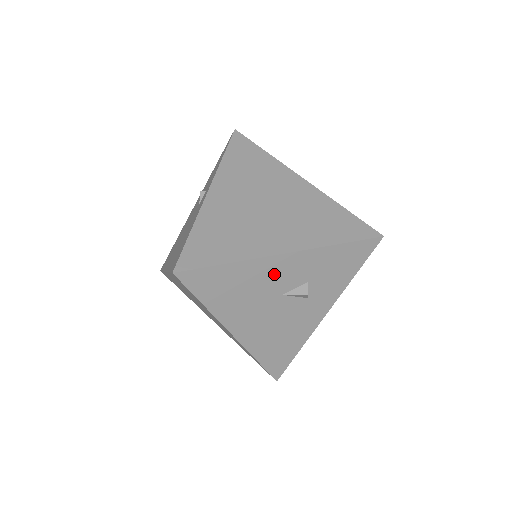
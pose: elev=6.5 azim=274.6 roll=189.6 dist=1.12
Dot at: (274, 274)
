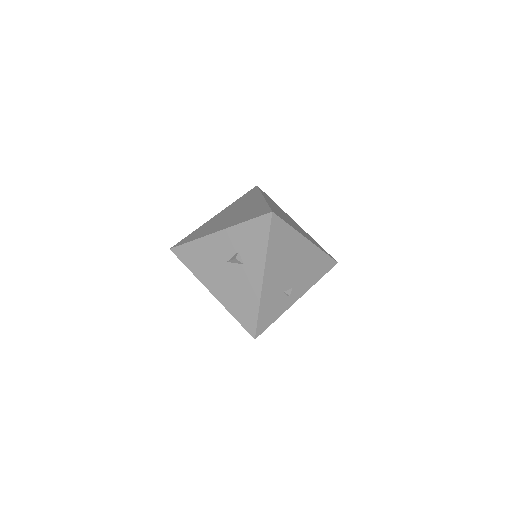
Dot at: (217, 247)
